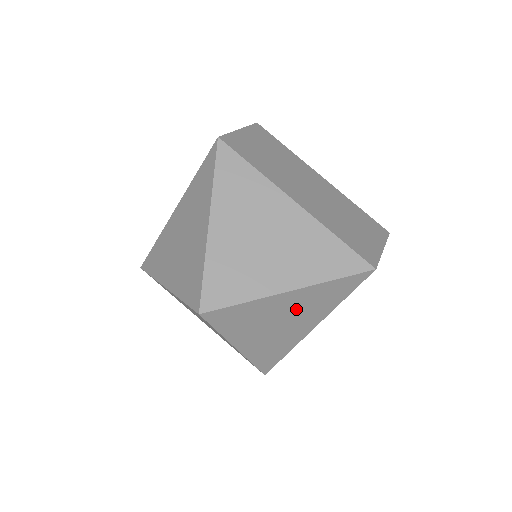
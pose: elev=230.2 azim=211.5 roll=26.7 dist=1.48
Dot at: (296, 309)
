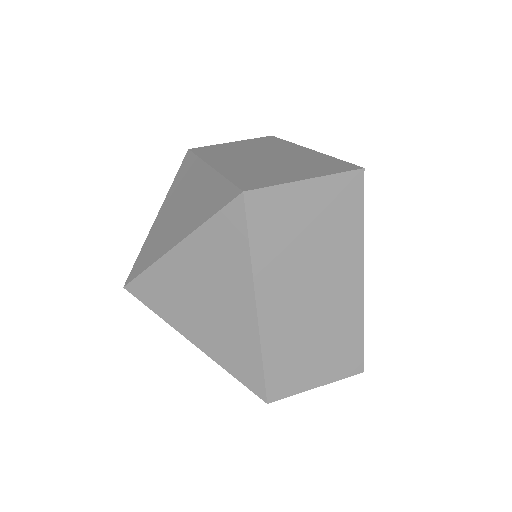
Dot at: (205, 275)
